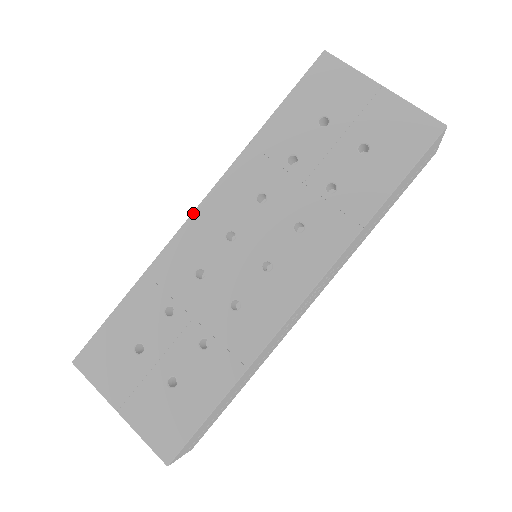
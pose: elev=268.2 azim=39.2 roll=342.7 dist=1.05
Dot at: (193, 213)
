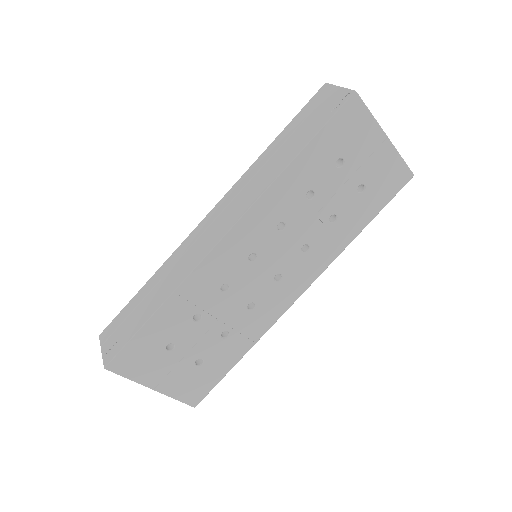
Dot at: (221, 240)
